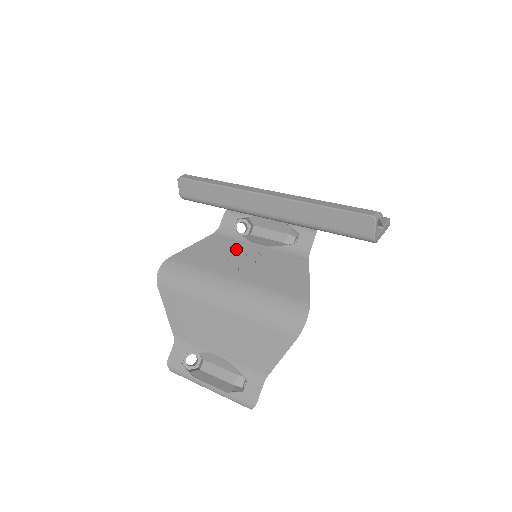
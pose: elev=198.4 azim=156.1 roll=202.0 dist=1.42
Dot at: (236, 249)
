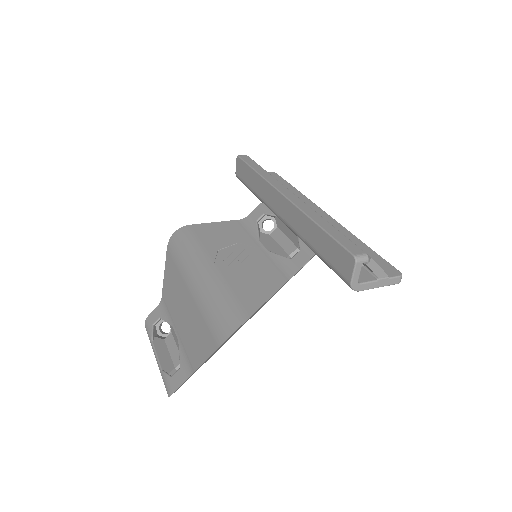
Dot at: (241, 241)
